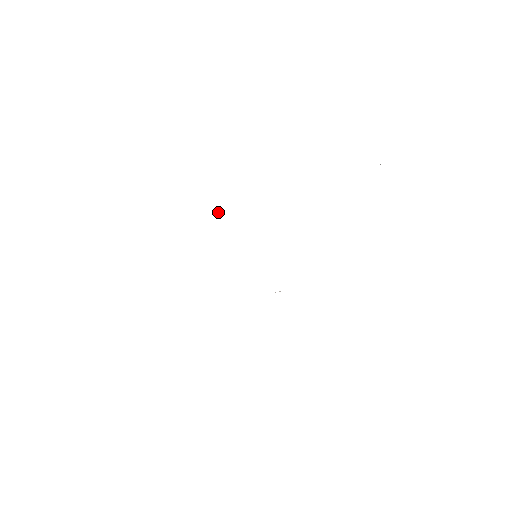
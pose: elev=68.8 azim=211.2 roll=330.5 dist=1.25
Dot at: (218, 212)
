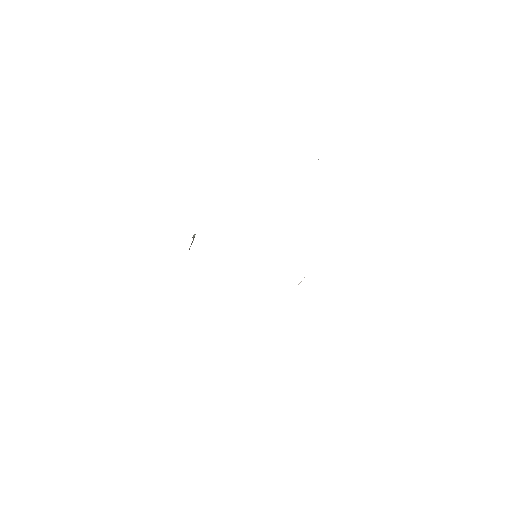
Dot at: (193, 236)
